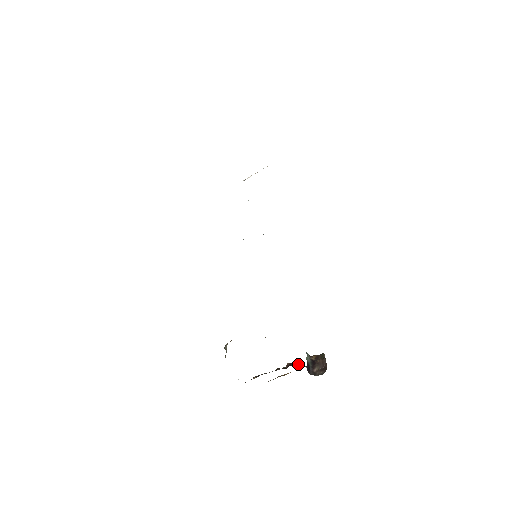
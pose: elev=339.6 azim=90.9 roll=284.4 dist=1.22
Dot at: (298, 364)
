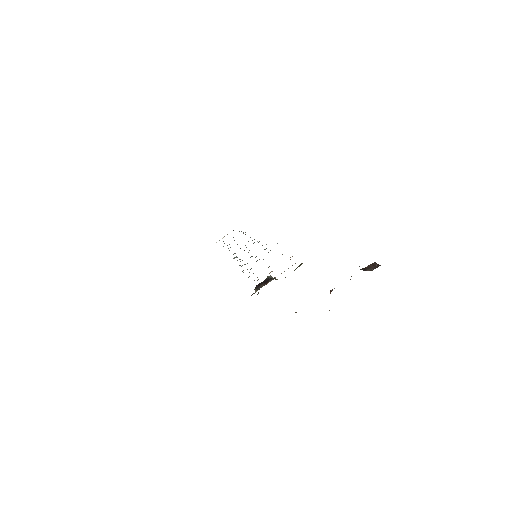
Dot at: occluded
